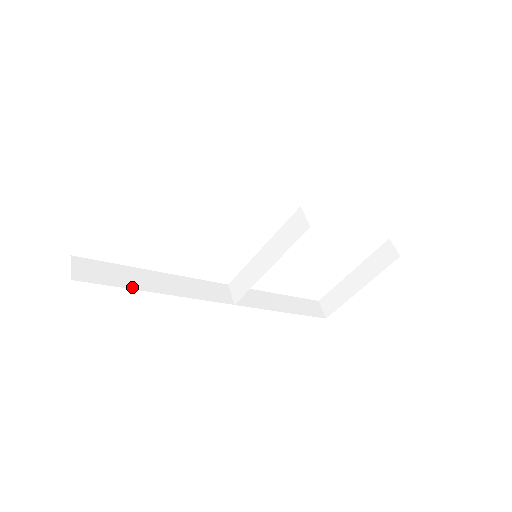
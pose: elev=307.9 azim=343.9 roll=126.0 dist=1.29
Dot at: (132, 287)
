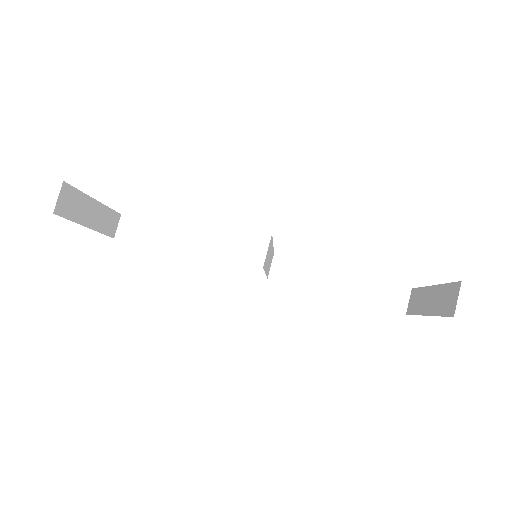
Dot at: (162, 249)
